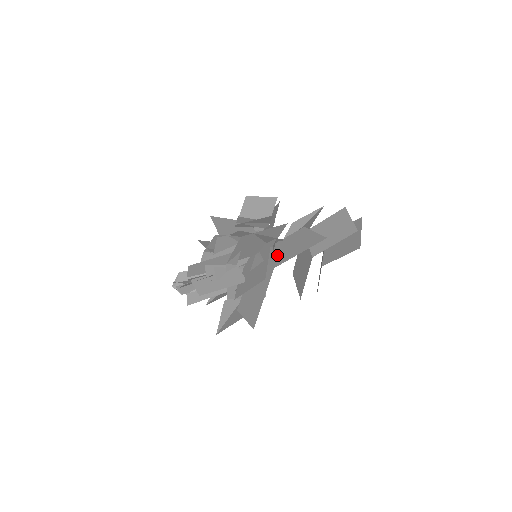
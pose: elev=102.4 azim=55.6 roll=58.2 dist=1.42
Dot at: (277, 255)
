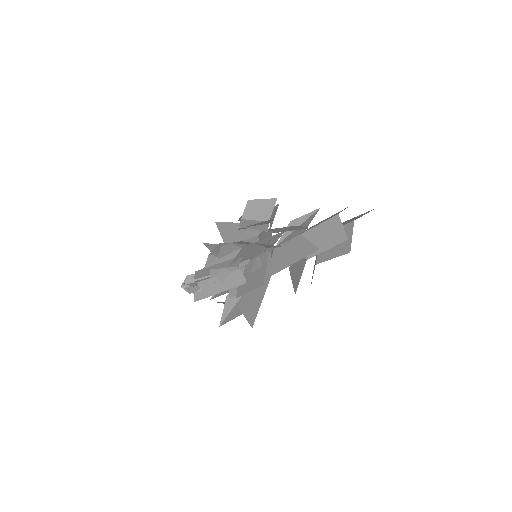
Dot at: (274, 262)
